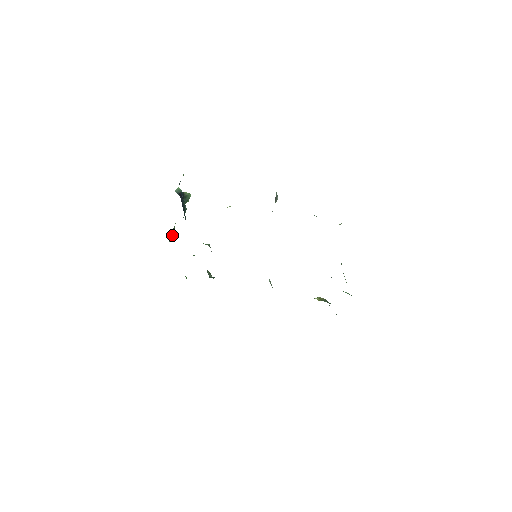
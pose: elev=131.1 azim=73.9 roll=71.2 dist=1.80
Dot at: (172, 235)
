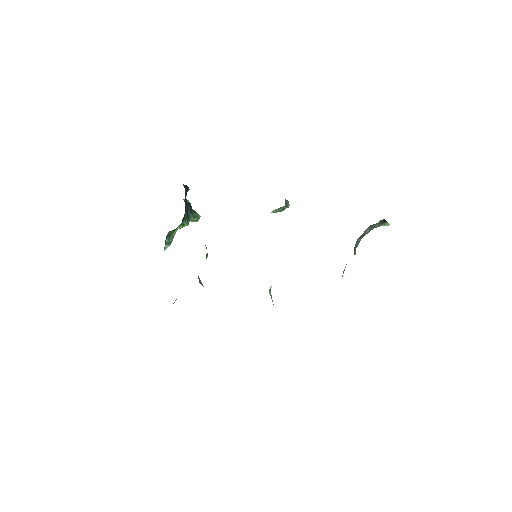
Dot at: (170, 243)
